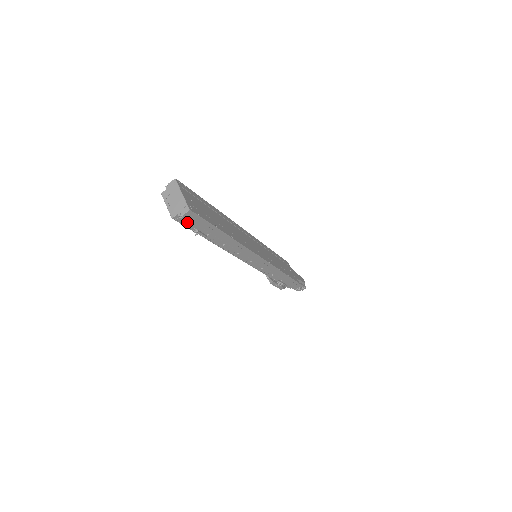
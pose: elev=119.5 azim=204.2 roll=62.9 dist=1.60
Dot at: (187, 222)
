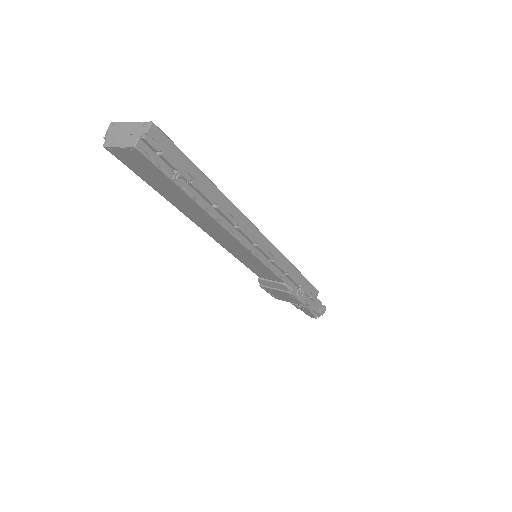
Dot at: (157, 150)
